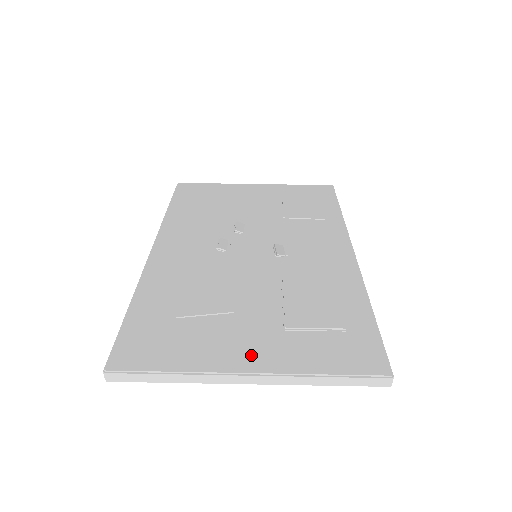
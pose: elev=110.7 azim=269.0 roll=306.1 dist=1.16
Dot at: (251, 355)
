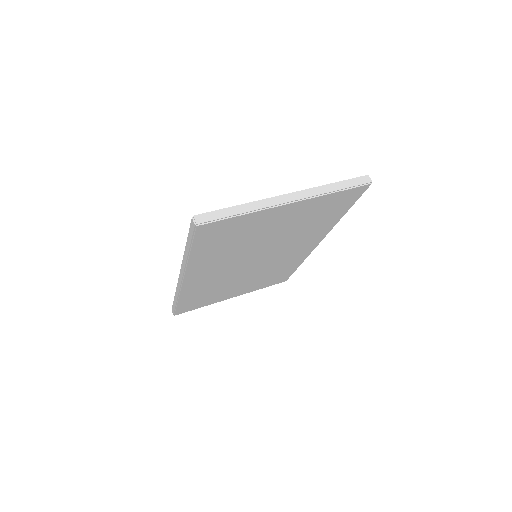
Dot at: occluded
